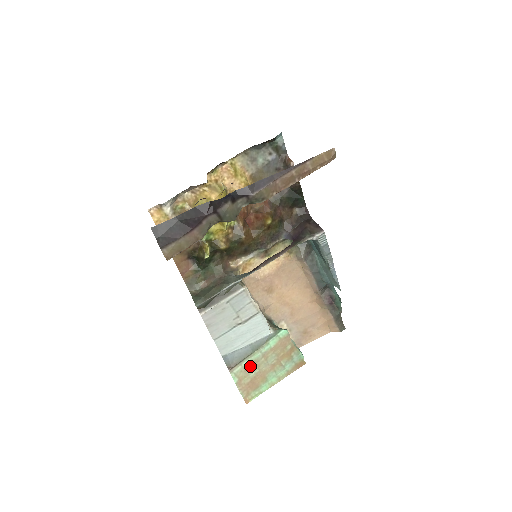
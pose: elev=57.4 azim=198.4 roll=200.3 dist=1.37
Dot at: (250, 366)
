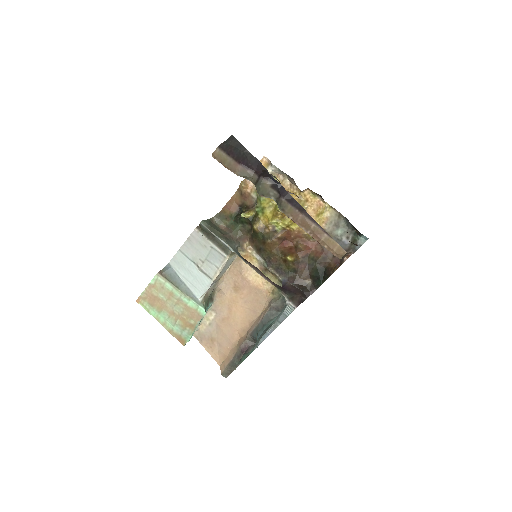
Dot at: (167, 290)
